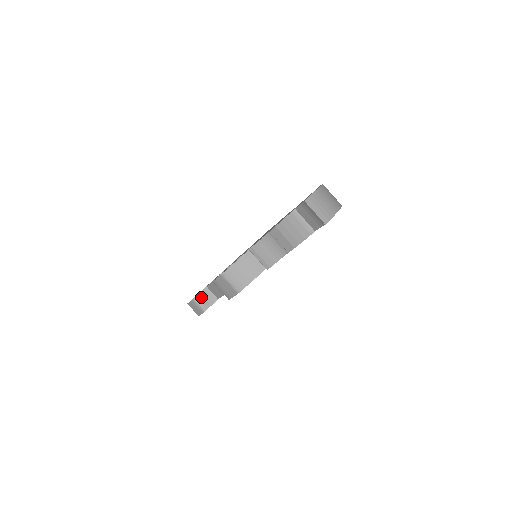
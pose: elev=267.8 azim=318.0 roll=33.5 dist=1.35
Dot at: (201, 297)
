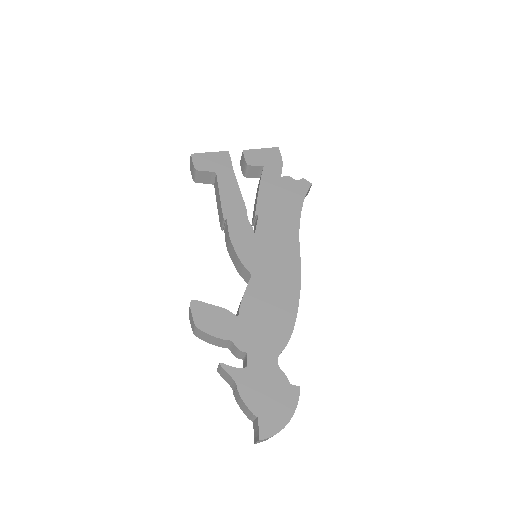
Dot at: (203, 174)
